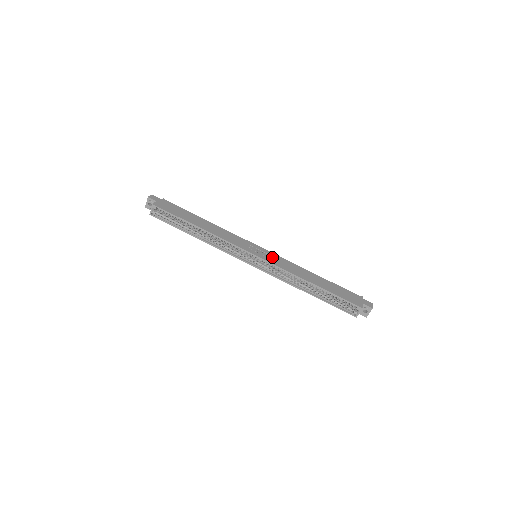
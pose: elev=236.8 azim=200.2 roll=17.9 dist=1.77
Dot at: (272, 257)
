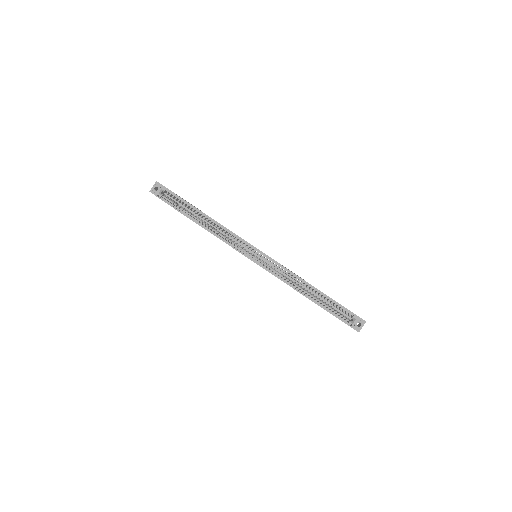
Dot at: occluded
